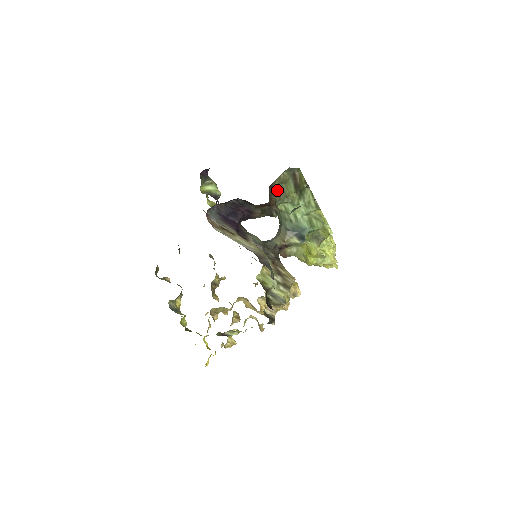
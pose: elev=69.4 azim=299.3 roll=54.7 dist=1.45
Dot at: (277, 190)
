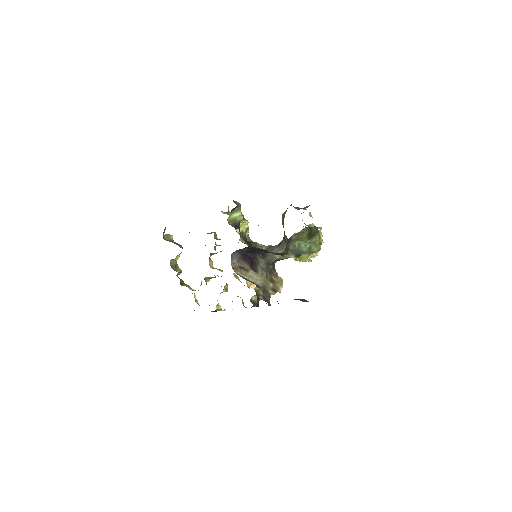
Dot at: (293, 236)
